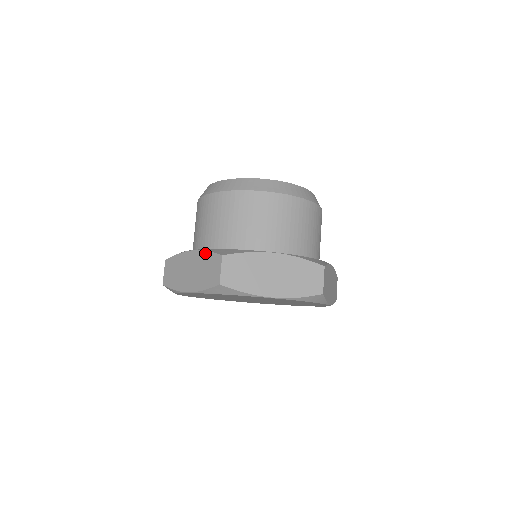
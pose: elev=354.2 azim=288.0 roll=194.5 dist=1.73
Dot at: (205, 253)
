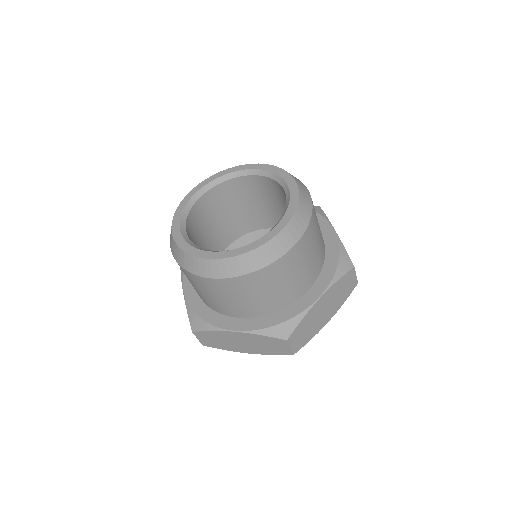
Dot at: (187, 310)
